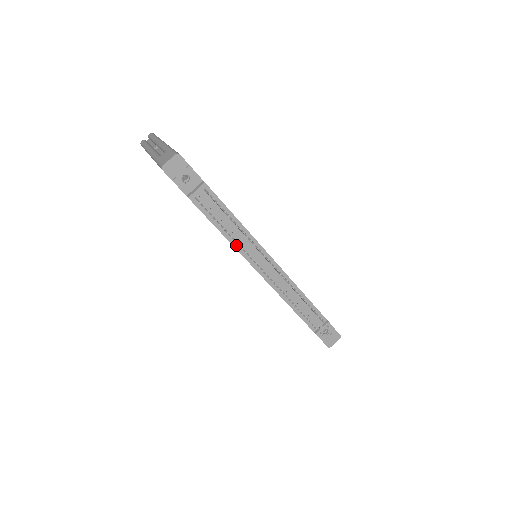
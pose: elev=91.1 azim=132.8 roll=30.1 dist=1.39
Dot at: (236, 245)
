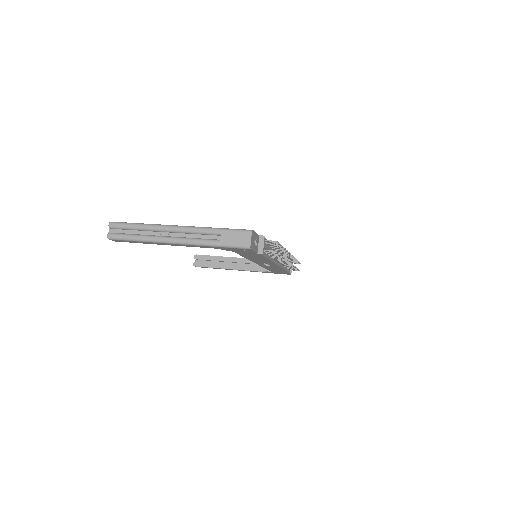
Dot at: (272, 259)
